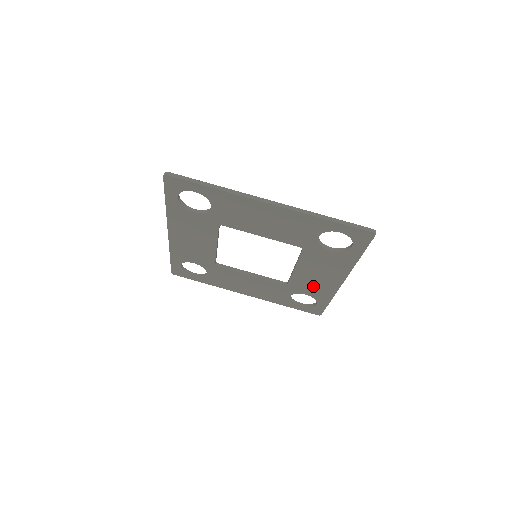
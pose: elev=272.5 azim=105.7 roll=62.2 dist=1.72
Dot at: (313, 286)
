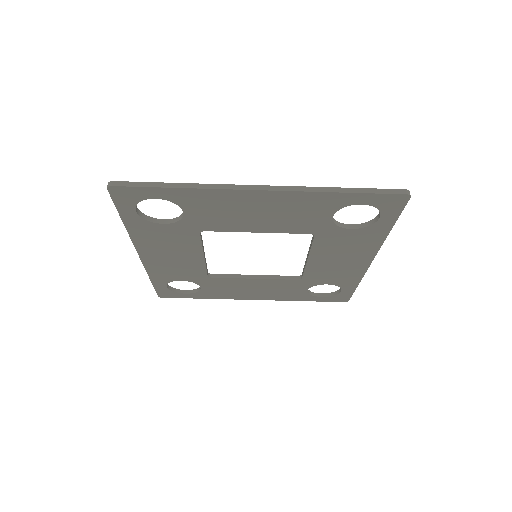
Dot at: (334, 273)
